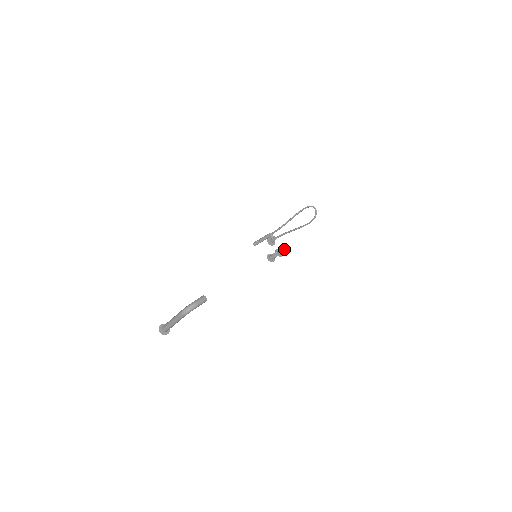
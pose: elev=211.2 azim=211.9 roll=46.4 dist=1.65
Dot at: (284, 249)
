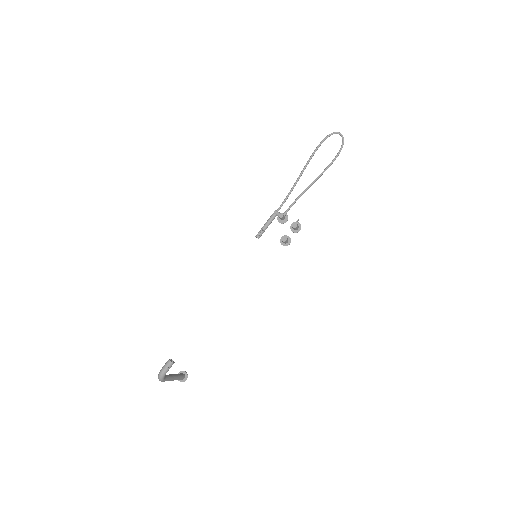
Dot at: (296, 223)
